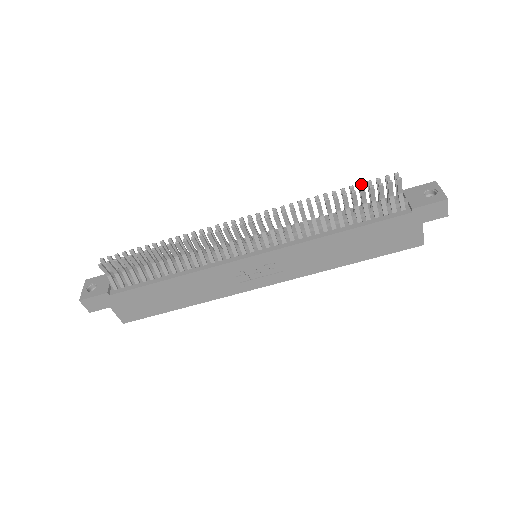
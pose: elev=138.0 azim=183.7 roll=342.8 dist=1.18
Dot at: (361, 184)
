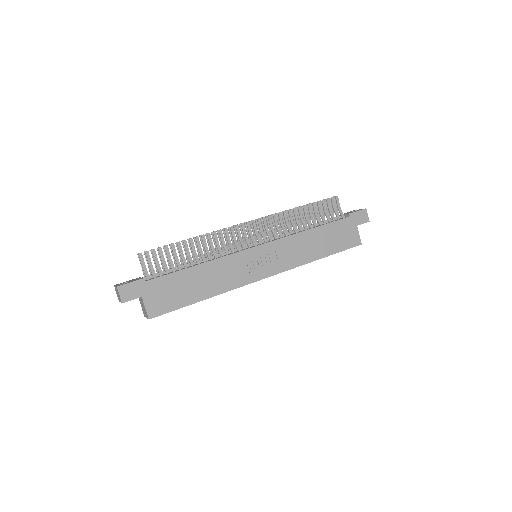
Dot at: (316, 202)
